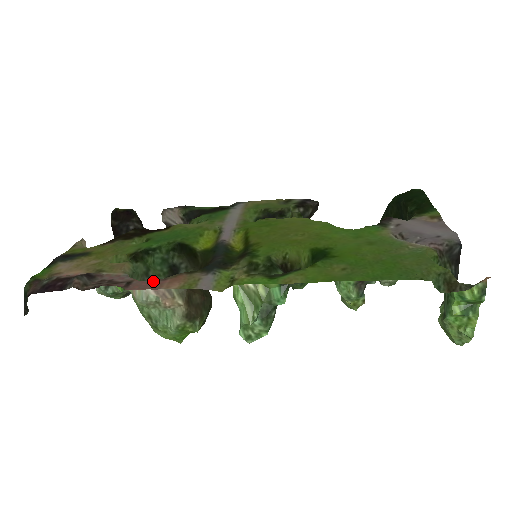
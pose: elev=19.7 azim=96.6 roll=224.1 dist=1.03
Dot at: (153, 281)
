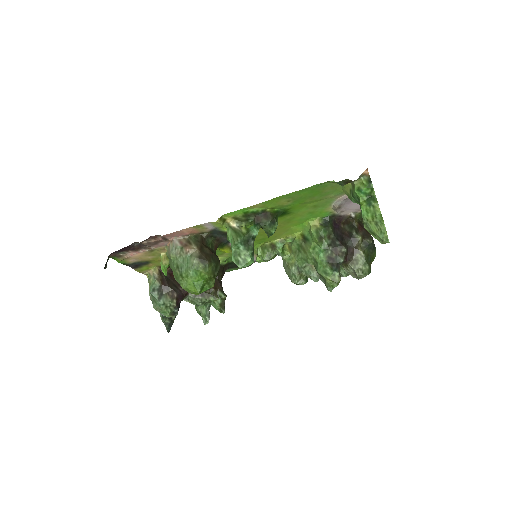
Dot at: (179, 236)
